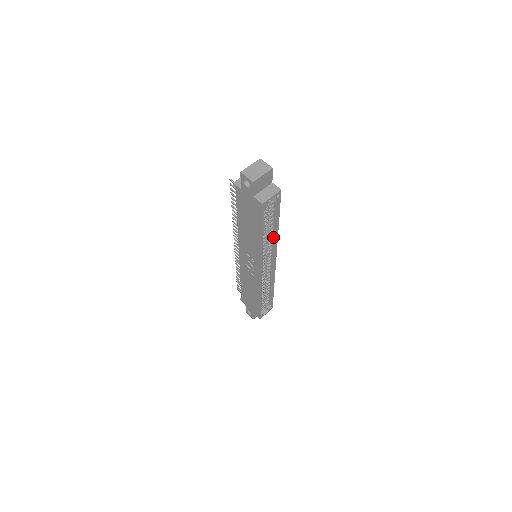
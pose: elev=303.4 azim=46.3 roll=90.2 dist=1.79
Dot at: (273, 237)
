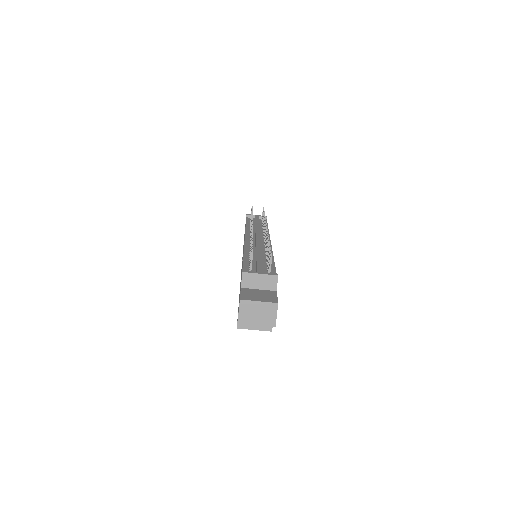
Dot at: occluded
